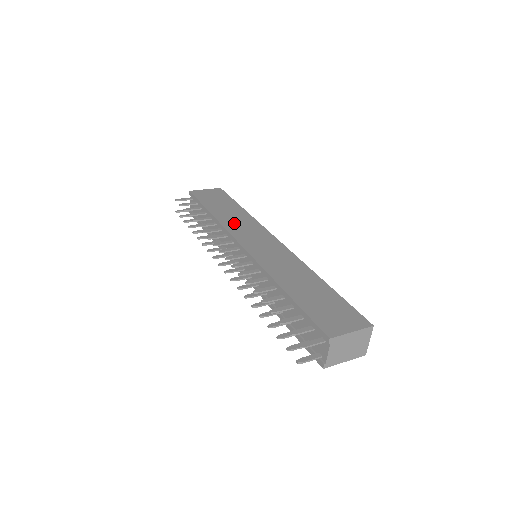
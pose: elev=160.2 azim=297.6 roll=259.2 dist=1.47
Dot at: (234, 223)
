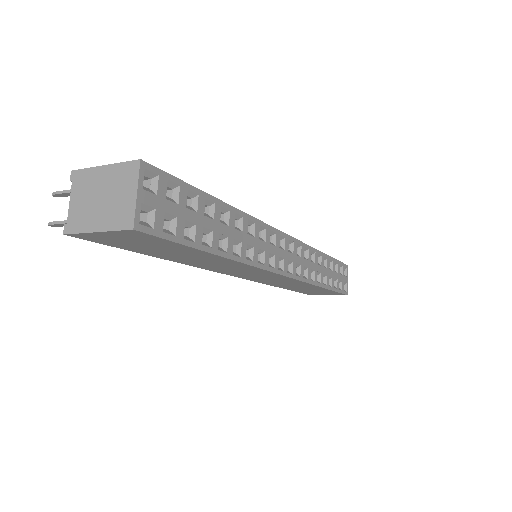
Dot at: occluded
